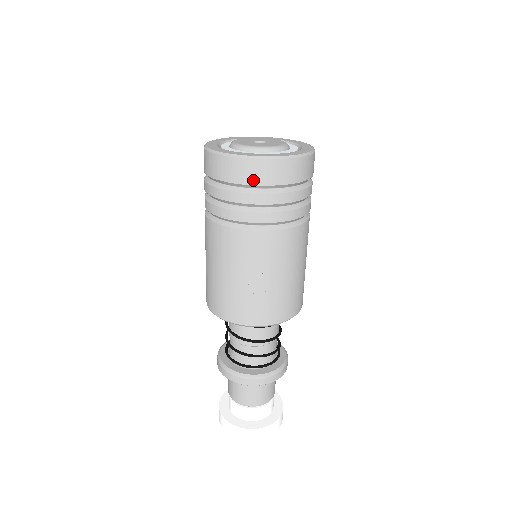
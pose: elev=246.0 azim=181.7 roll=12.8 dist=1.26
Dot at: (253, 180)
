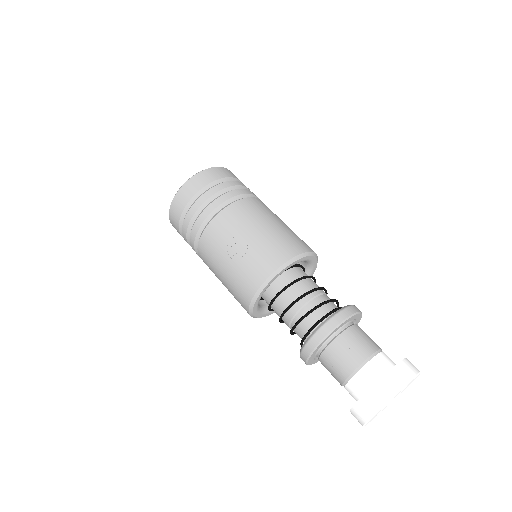
Dot at: (186, 200)
